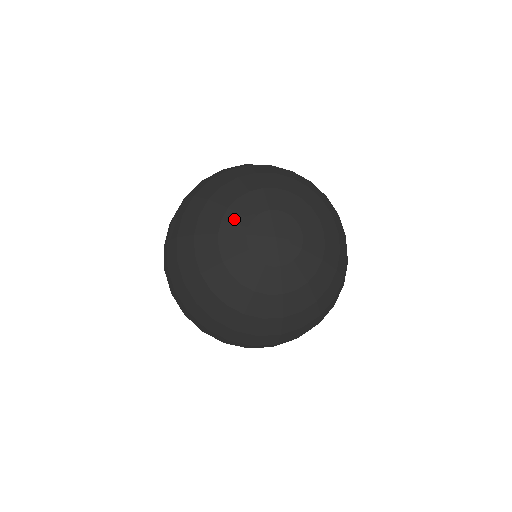
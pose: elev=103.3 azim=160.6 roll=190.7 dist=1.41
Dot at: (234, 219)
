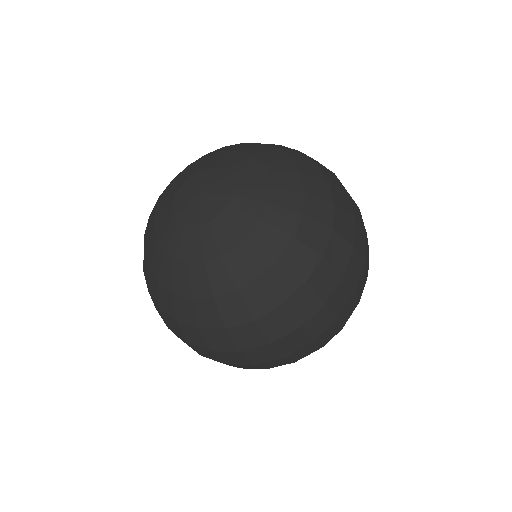
Dot at: (173, 186)
